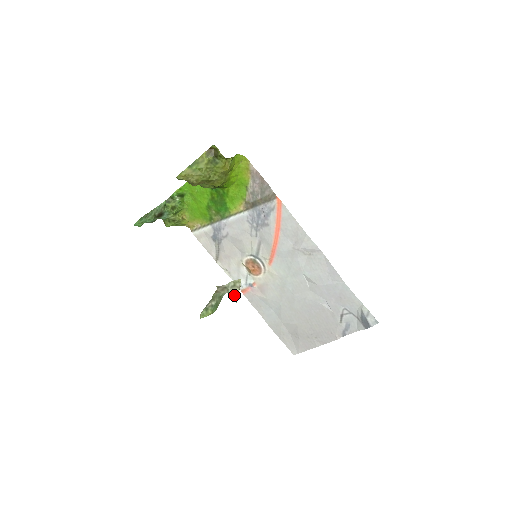
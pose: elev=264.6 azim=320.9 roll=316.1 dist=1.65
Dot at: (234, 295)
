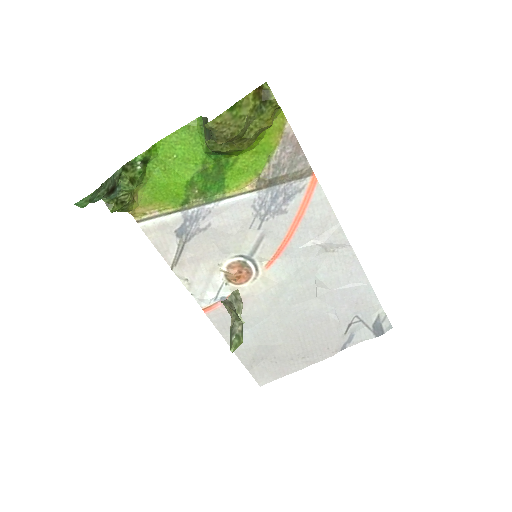
Dot at: (238, 313)
